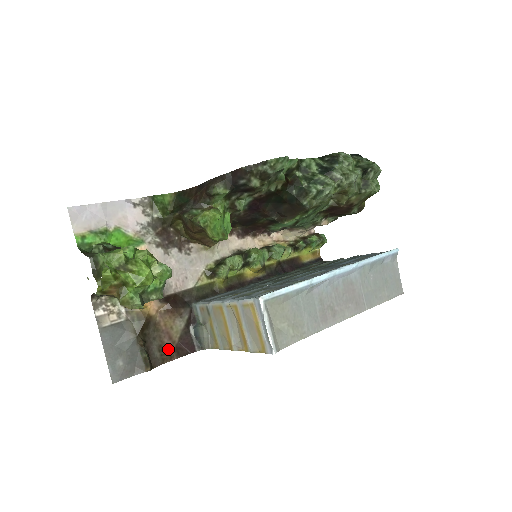
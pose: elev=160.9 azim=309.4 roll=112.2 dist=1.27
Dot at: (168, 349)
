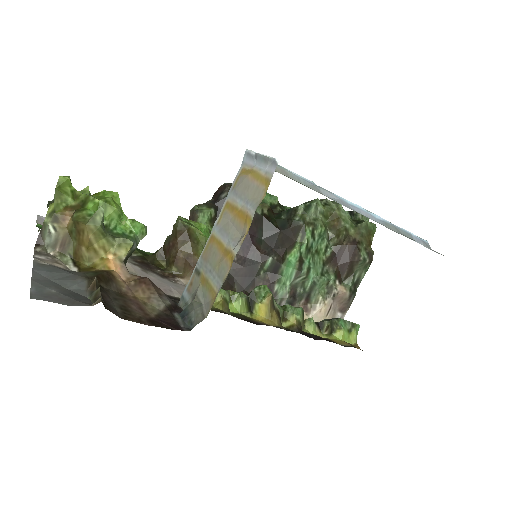
Dot at: (136, 314)
